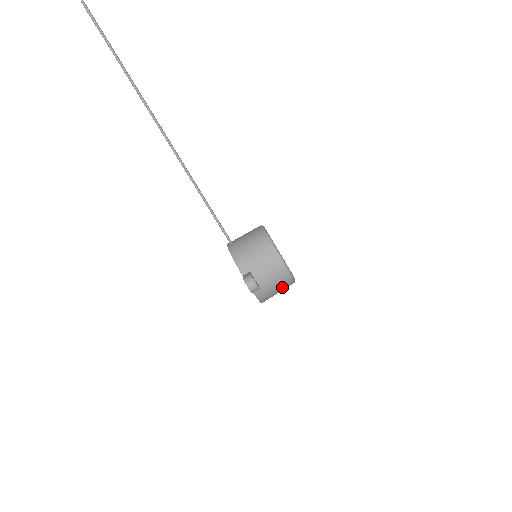
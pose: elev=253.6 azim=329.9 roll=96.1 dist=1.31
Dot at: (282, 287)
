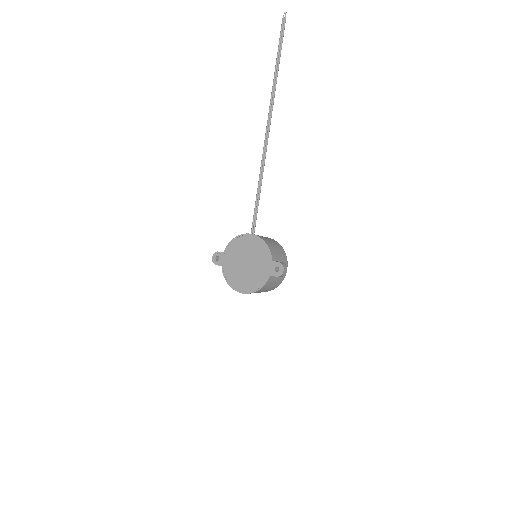
Dot at: (271, 288)
